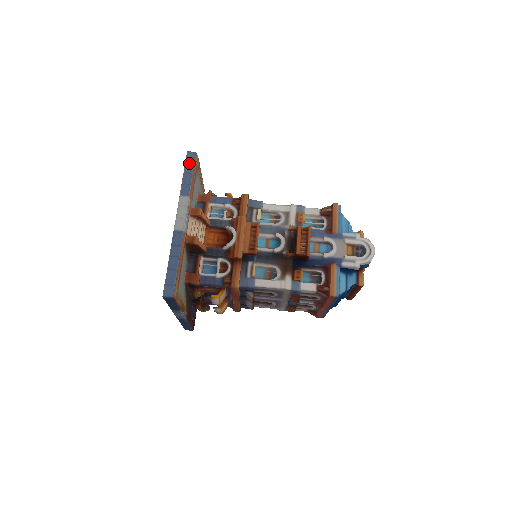
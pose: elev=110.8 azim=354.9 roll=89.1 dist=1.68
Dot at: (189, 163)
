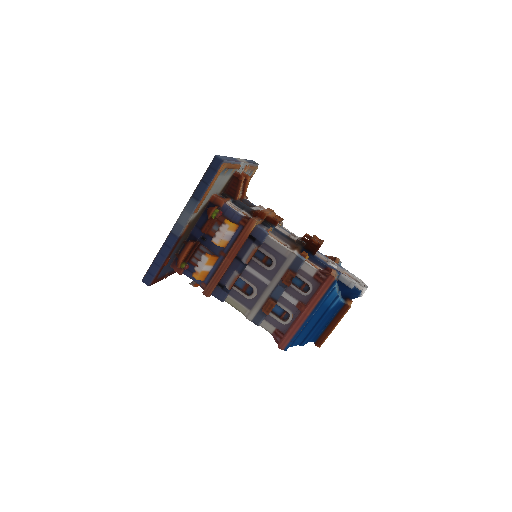
Dot at: (253, 162)
